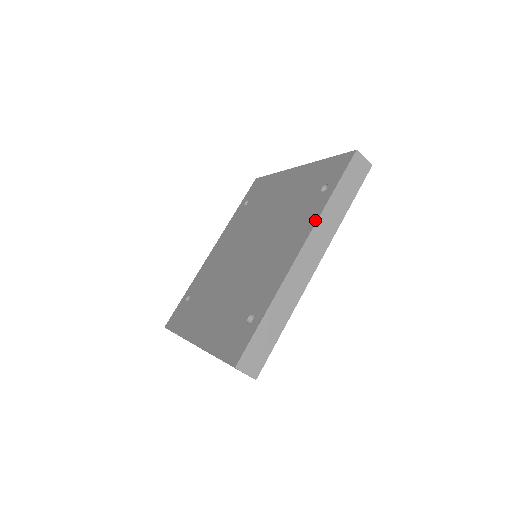
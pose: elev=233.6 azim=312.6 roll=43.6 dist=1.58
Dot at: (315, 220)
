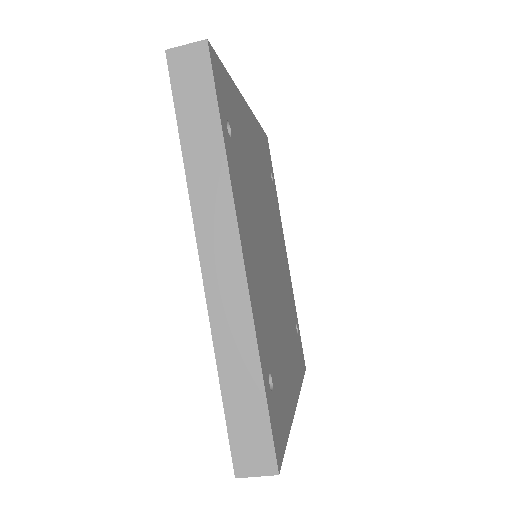
Dot at: (190, 201)
